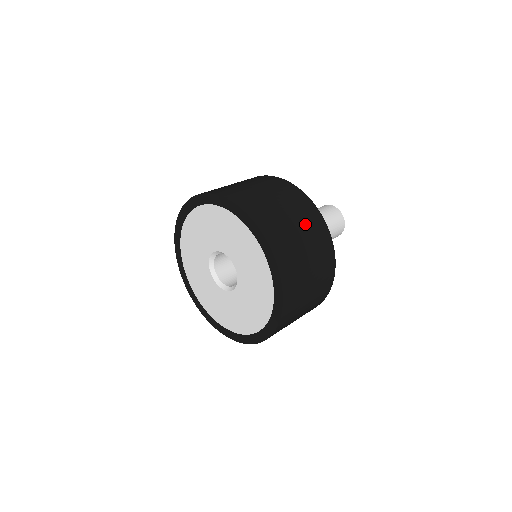
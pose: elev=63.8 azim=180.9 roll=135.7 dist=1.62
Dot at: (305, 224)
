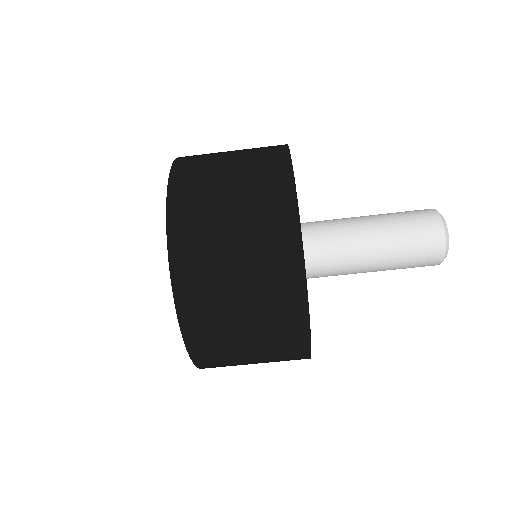
Dot at: (253, 213)
